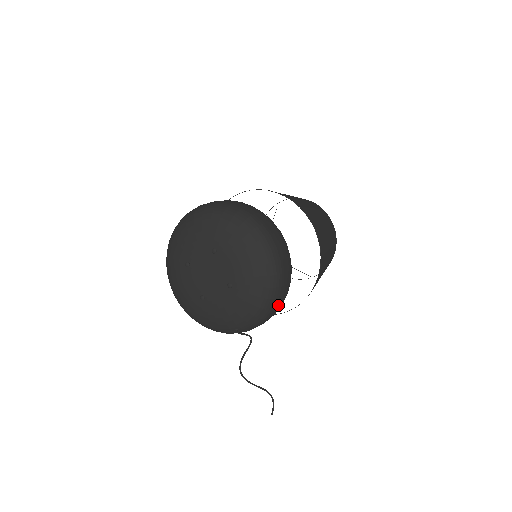
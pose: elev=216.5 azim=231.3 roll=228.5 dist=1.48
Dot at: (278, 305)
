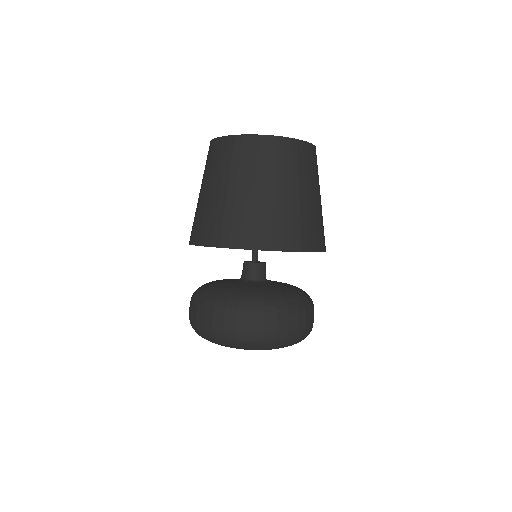
Dot at: occluded
